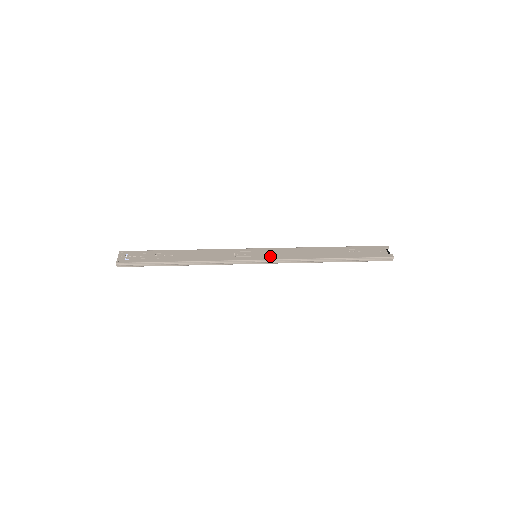
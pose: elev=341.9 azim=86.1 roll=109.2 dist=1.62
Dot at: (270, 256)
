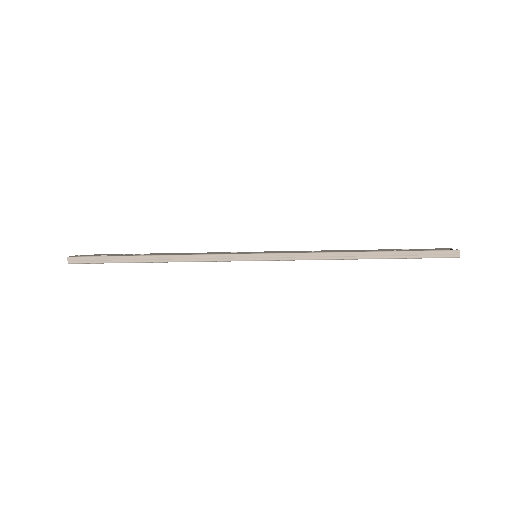
Dot at: (275, 252)
